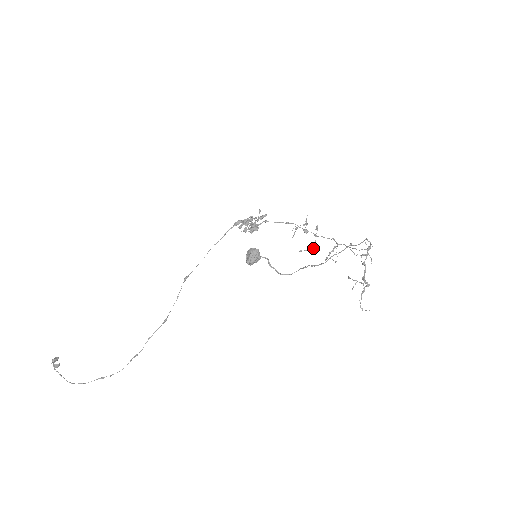
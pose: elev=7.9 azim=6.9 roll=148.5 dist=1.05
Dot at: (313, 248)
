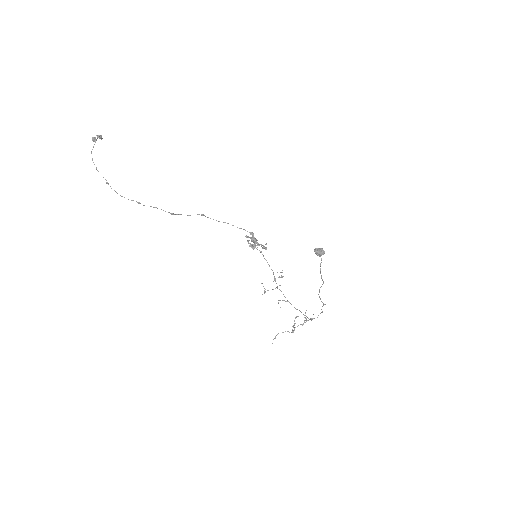
Dot at: (268, 290)
